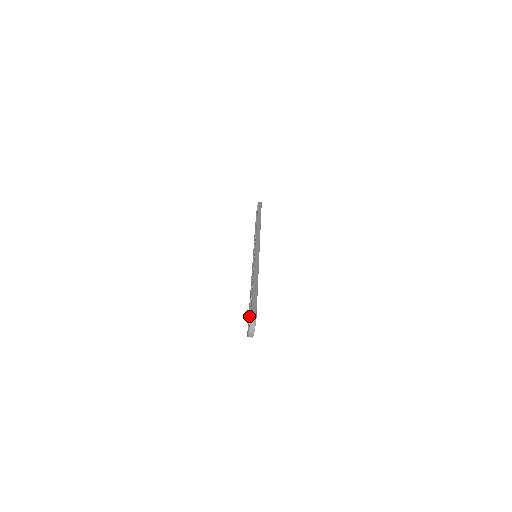
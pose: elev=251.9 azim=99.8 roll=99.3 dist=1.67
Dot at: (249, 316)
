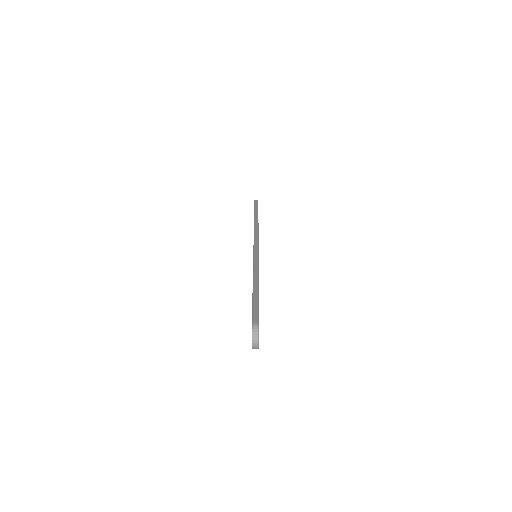
Dot at: occluded
